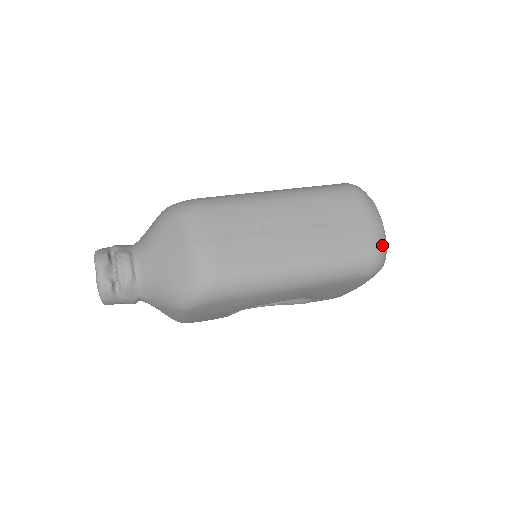
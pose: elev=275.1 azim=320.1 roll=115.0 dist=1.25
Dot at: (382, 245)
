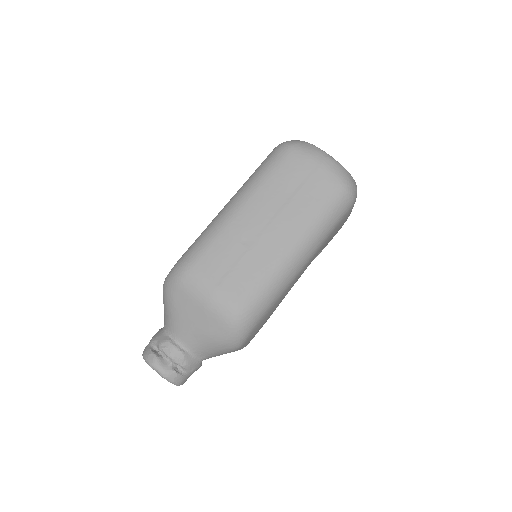
Dot at: (344, 175)
